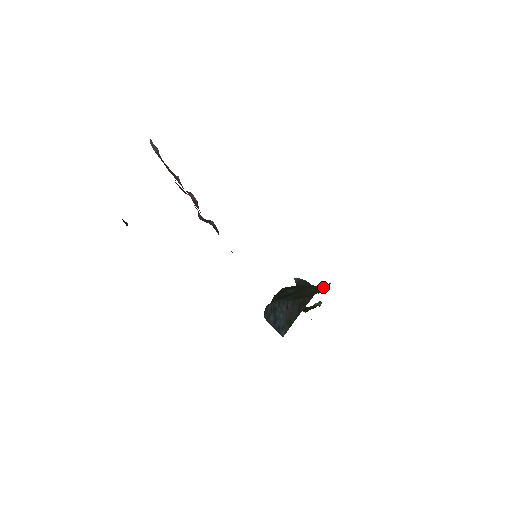
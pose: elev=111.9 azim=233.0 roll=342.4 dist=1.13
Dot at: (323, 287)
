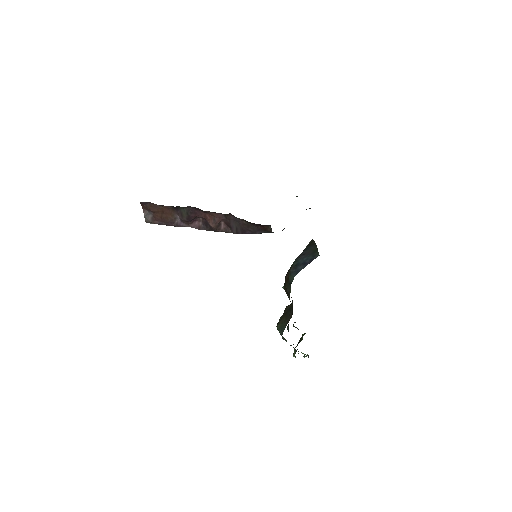
Dot at: occluded
